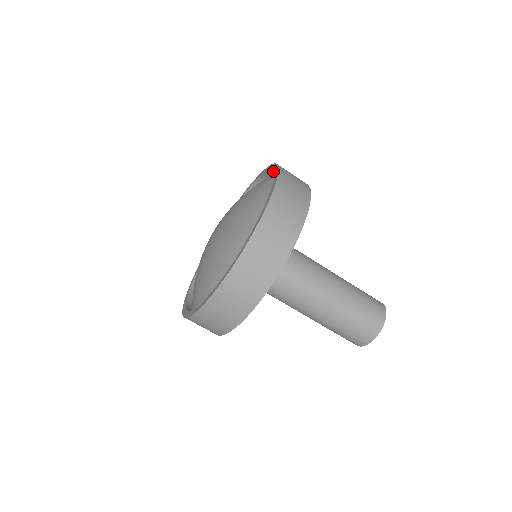
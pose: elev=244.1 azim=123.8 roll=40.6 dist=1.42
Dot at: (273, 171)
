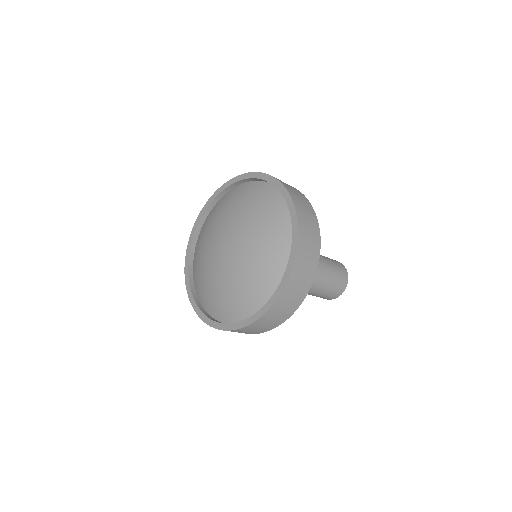
Dot at: (284, 198)
